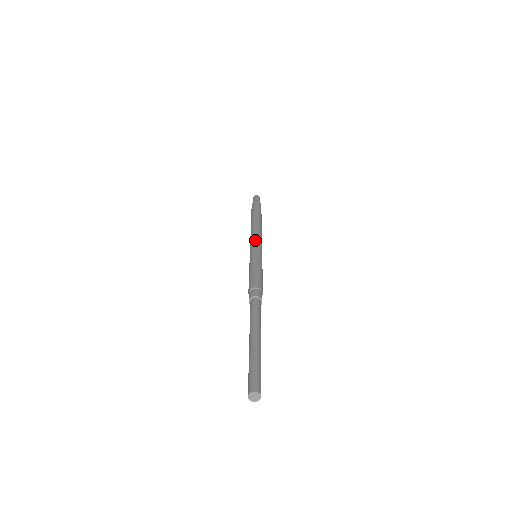
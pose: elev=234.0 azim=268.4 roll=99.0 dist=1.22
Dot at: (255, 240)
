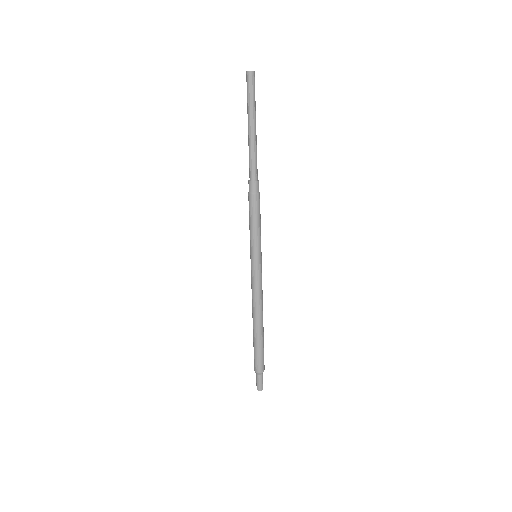
Dot at: occluded
